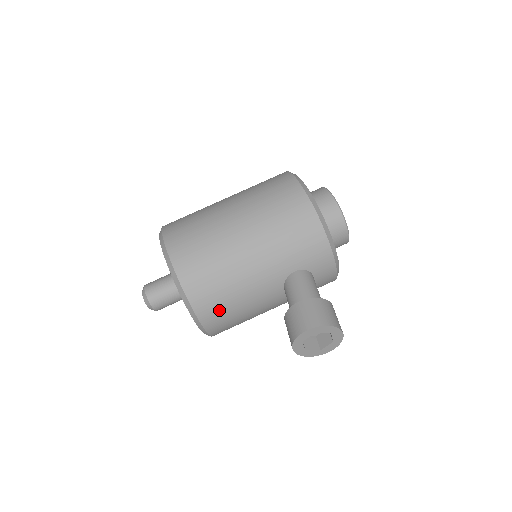
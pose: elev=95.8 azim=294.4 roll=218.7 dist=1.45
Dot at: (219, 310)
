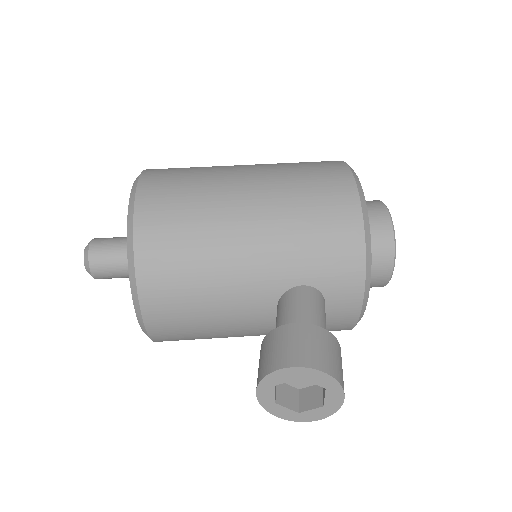
Dot at: (173, 299)
